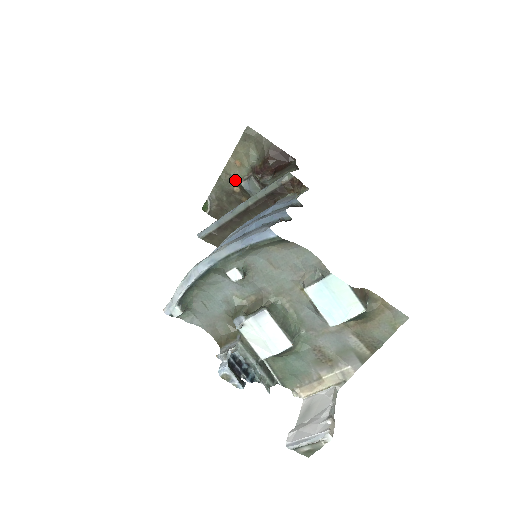
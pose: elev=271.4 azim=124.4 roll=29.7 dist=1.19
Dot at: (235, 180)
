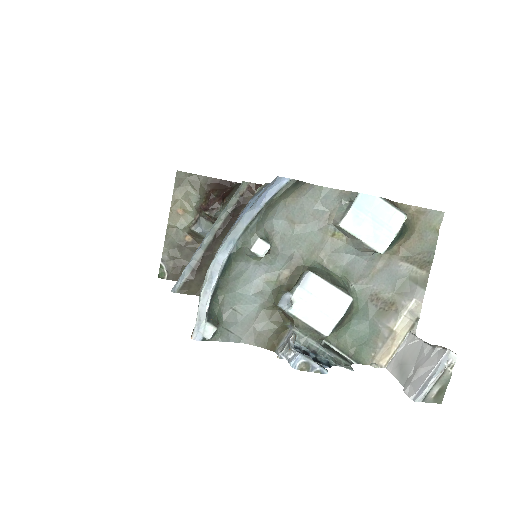
Dot at: (183, 230)
